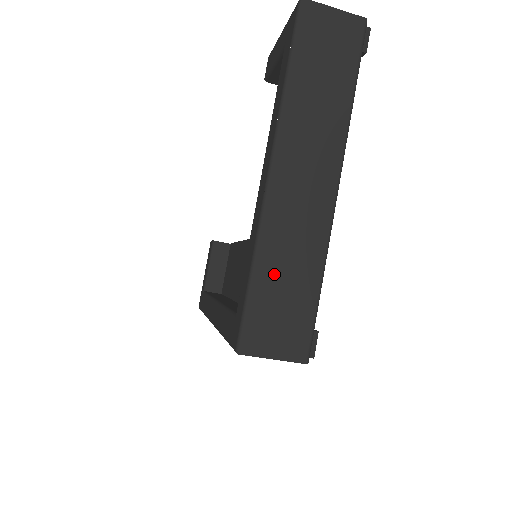
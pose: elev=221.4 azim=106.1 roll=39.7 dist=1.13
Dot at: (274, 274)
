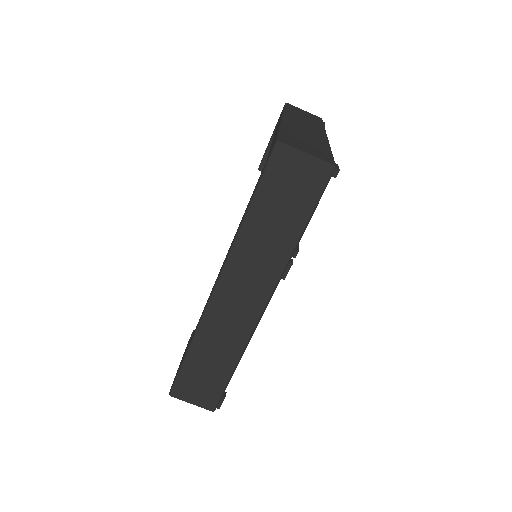
Dot at: (296, 135)
